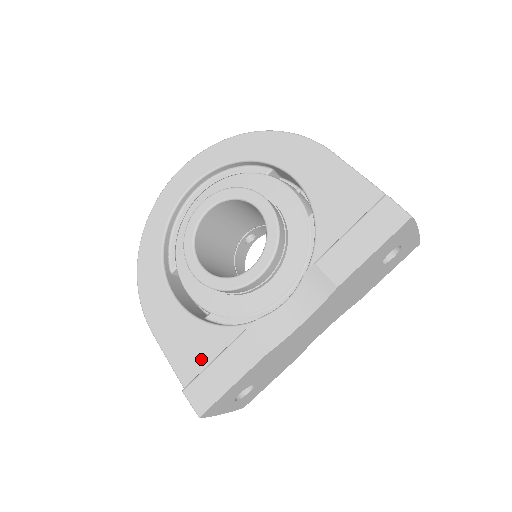
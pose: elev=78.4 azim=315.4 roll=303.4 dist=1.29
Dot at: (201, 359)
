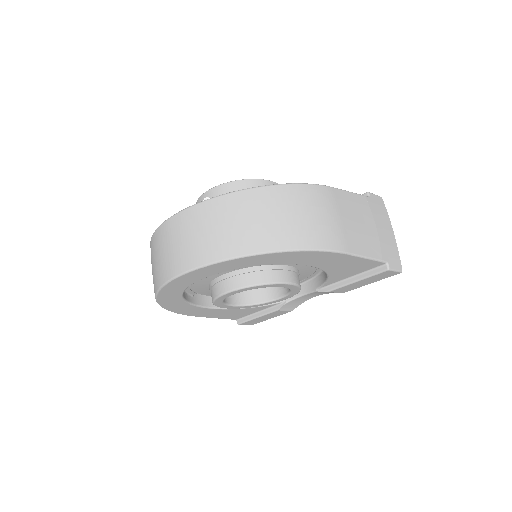
Dot at: (244, 315)
